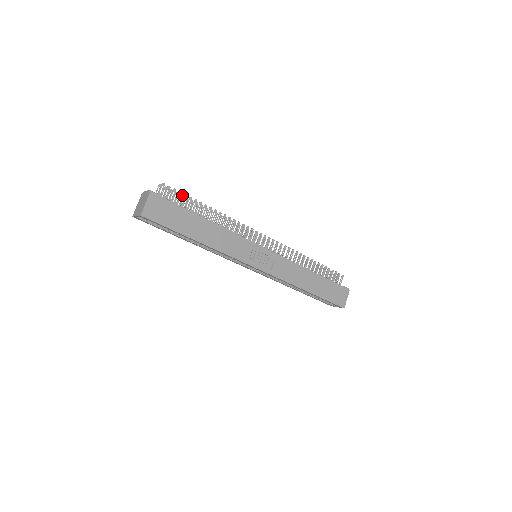
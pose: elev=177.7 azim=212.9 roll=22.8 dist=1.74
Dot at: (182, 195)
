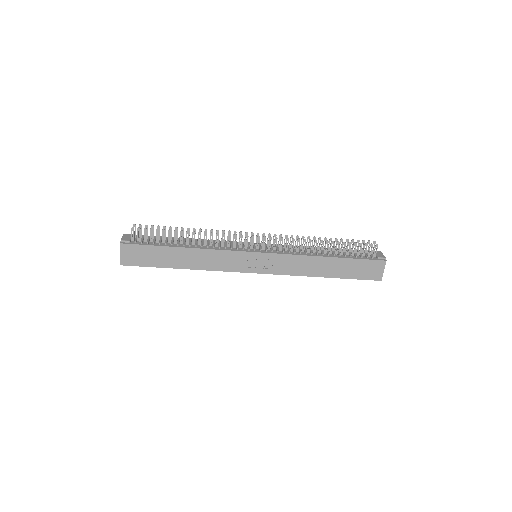
Dot at: (158, 226)
